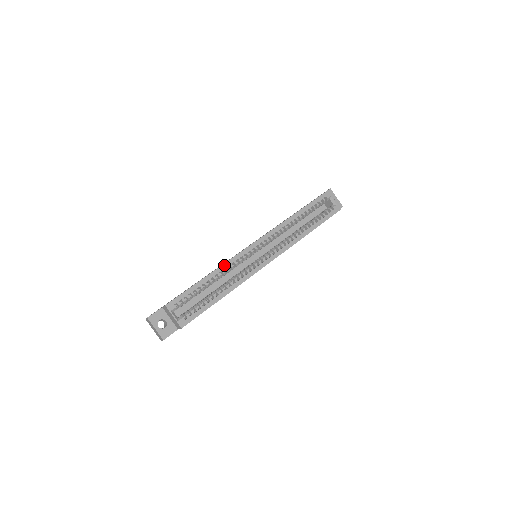
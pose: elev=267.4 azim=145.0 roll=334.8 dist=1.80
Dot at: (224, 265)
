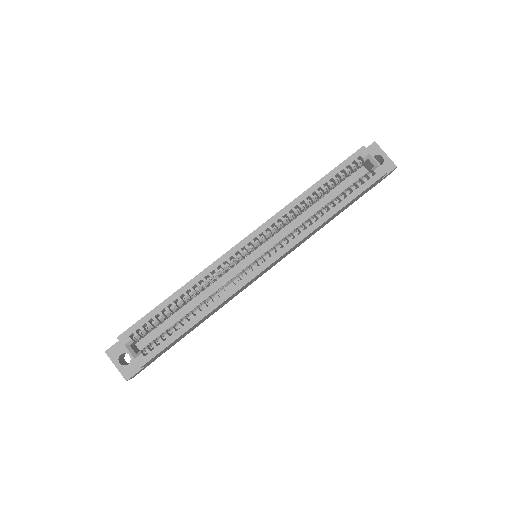
Dot at: (199, 275)
